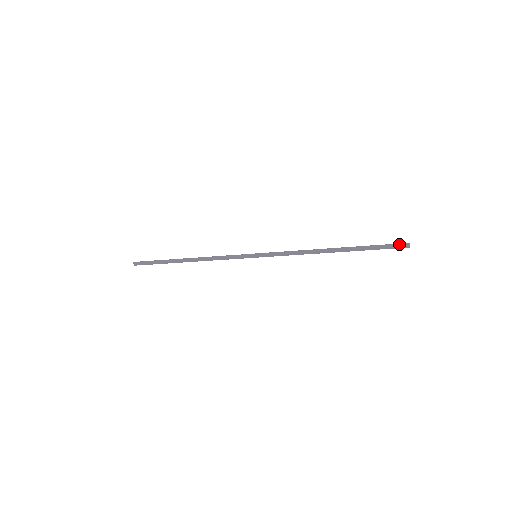
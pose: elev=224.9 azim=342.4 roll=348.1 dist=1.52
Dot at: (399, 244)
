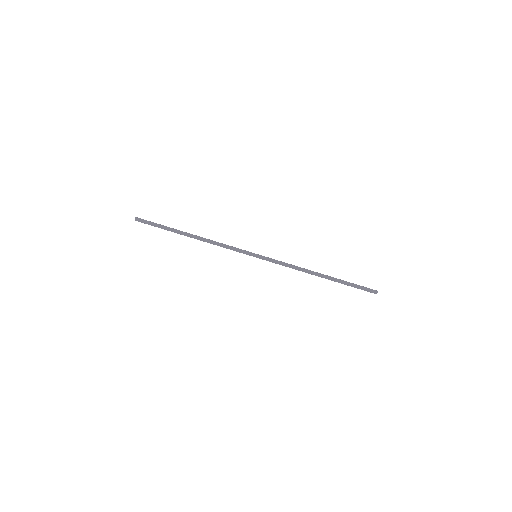
Dot at: (371, 289)
